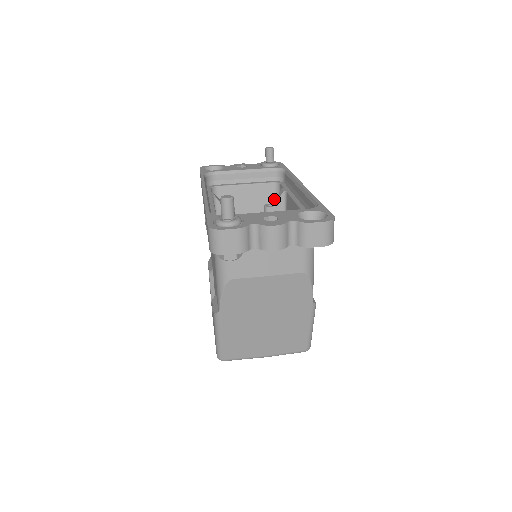
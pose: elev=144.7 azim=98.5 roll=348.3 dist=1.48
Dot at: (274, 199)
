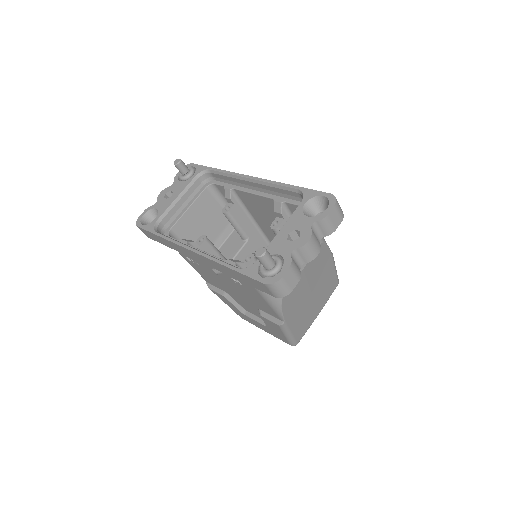
Dot at: (216, 199)
